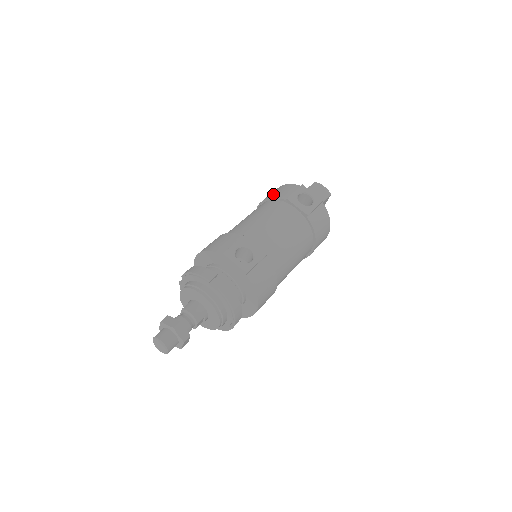
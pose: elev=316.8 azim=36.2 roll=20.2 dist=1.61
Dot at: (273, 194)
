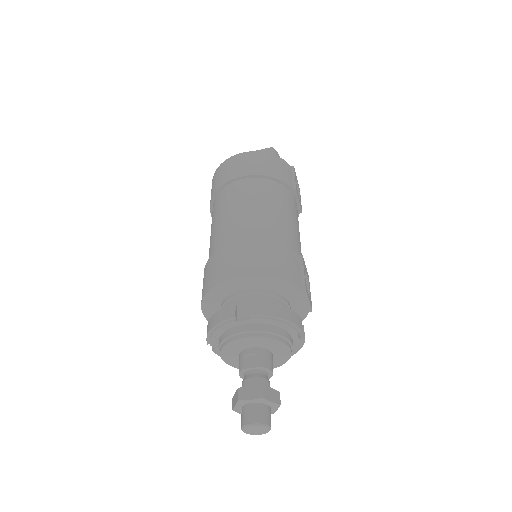
Dot at: (274, 171)
